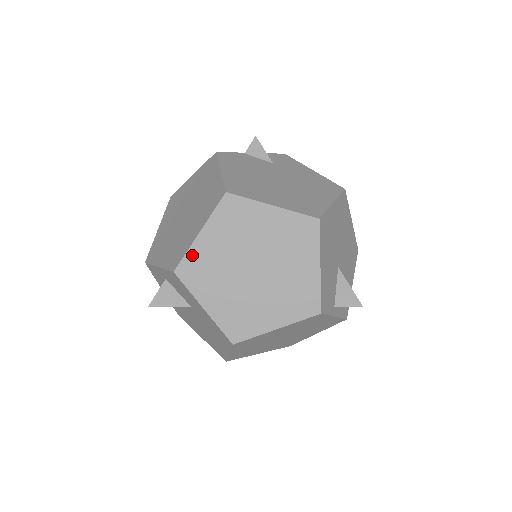
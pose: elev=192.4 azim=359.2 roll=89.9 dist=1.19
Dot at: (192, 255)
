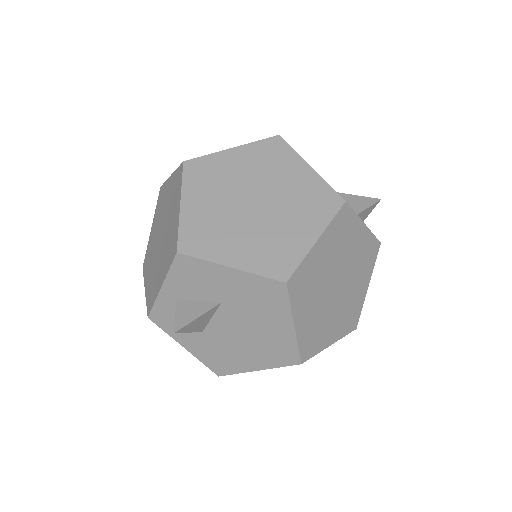
Dot at: (186, 227)
